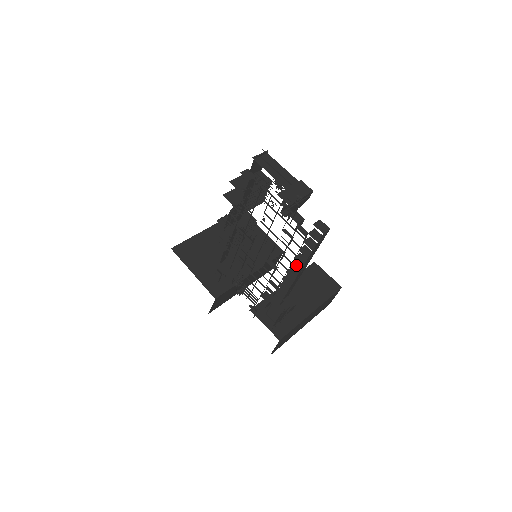
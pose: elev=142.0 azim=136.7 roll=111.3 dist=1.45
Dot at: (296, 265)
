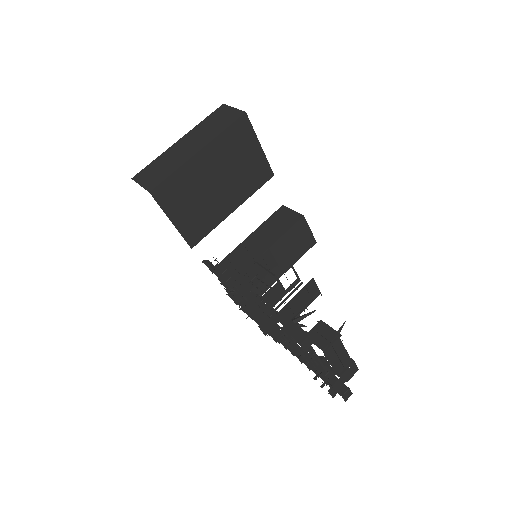
Dot at: occluded
